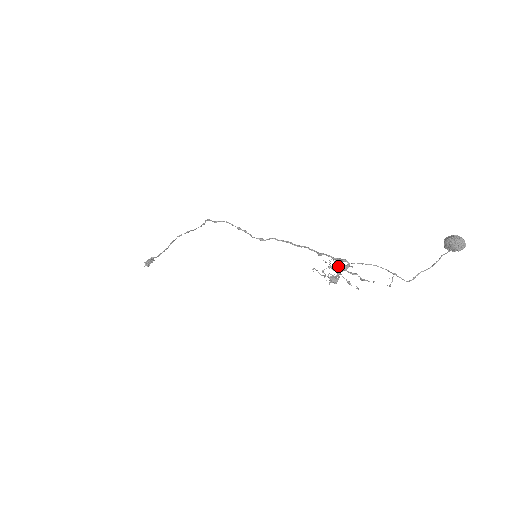
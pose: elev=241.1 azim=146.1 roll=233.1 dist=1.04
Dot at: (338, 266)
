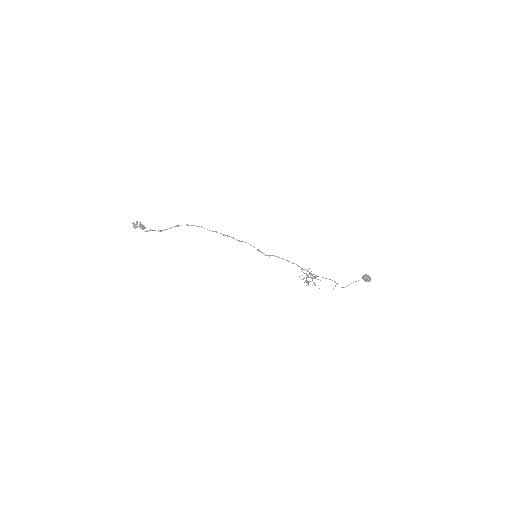
Dot at: occluded
